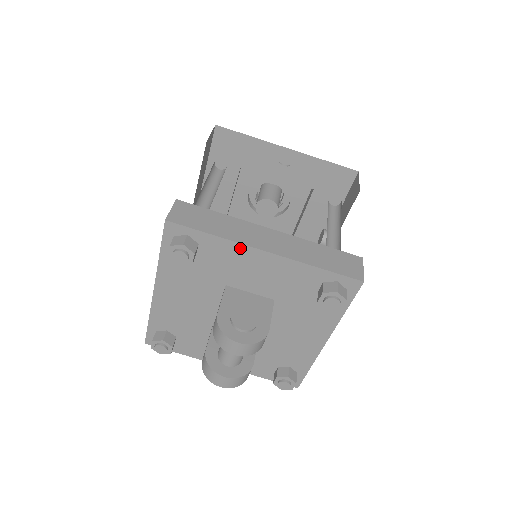
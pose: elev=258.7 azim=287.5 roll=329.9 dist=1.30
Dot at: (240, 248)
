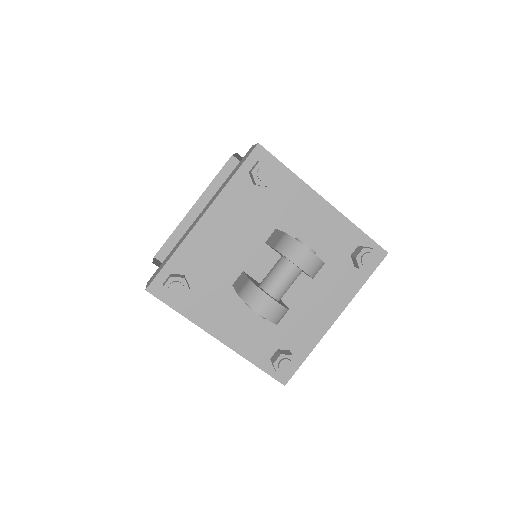
Dot at: (307, 191)
